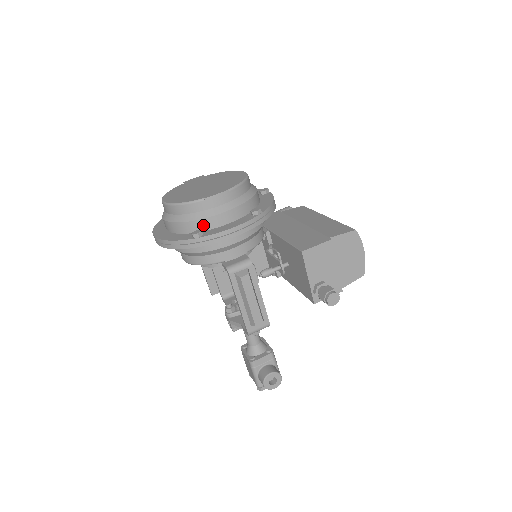
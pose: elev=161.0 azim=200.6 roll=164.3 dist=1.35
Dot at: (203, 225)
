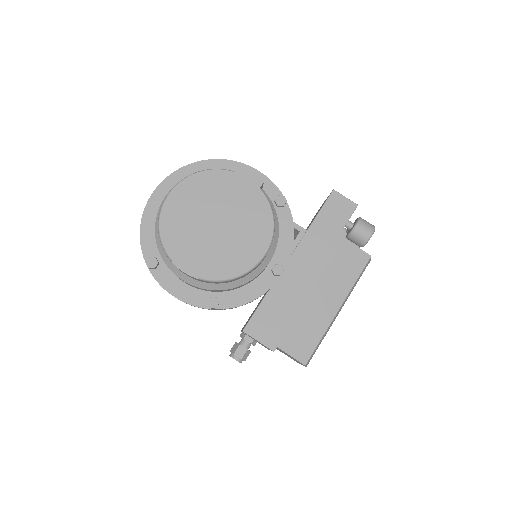
Dot at: (165, 262)
